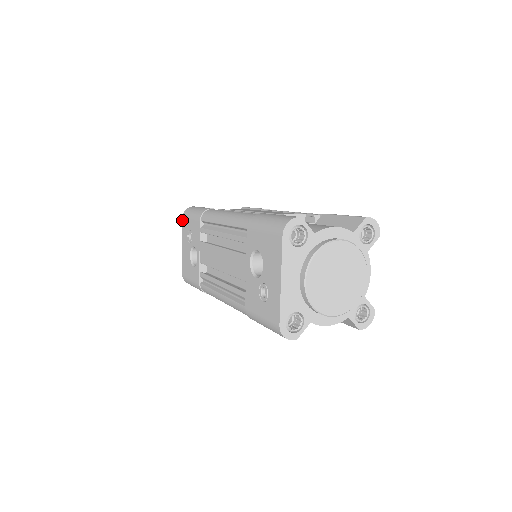
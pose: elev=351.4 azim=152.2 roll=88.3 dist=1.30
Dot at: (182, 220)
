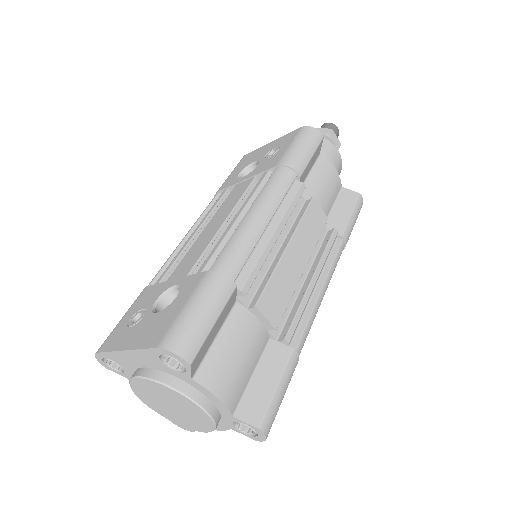
Dot at: (298, 128)
